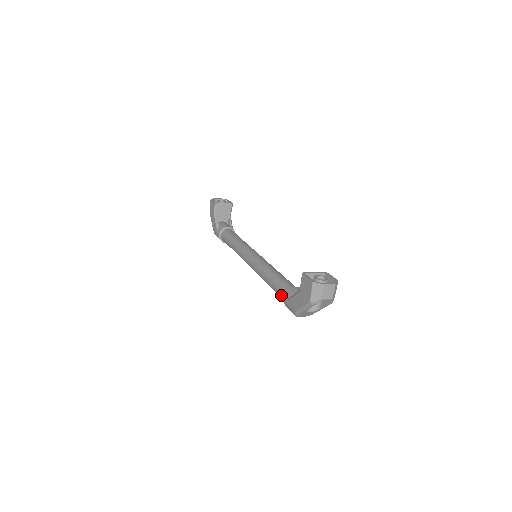
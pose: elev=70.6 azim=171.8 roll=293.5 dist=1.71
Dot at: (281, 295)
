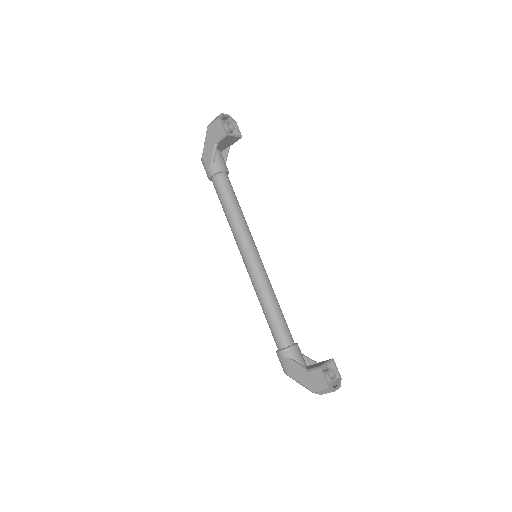
Dot at: (277, 341)
